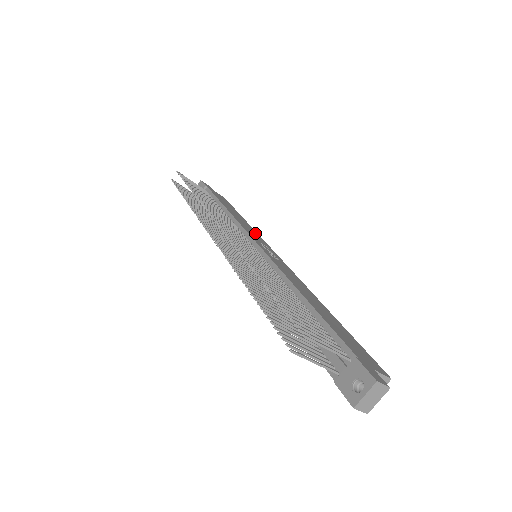
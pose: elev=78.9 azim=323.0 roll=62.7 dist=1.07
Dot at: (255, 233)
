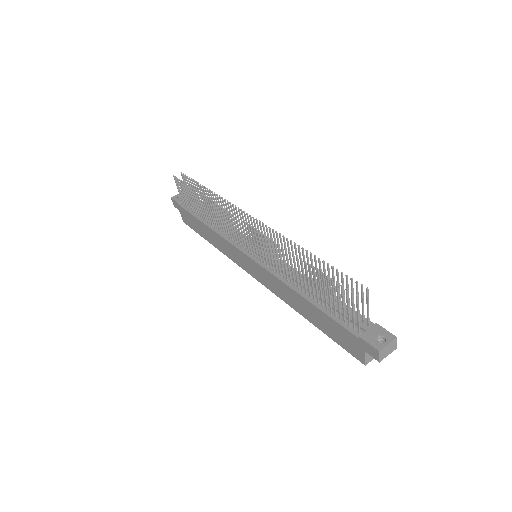
Dot at: occluded
